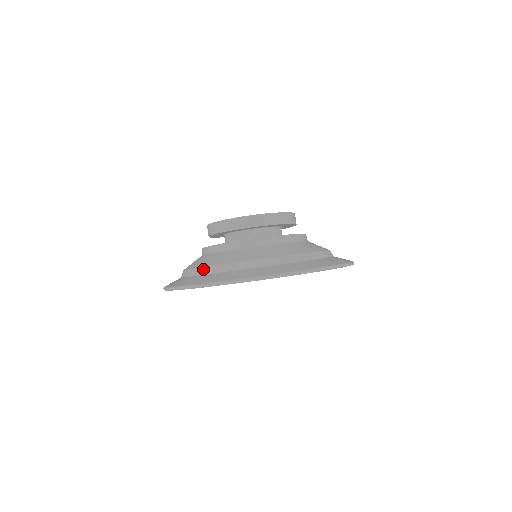
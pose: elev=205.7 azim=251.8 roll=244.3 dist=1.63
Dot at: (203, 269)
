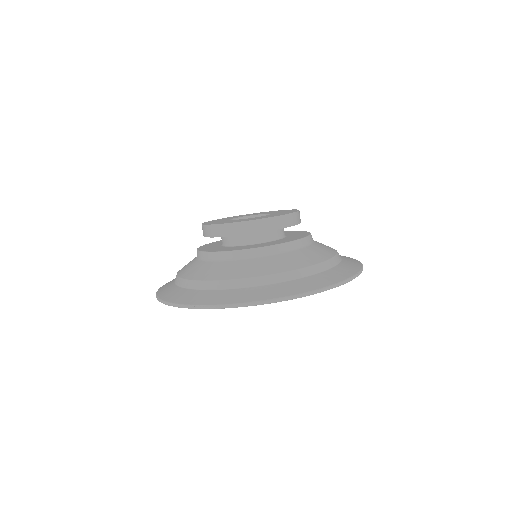
Dot at: (267, 278)
